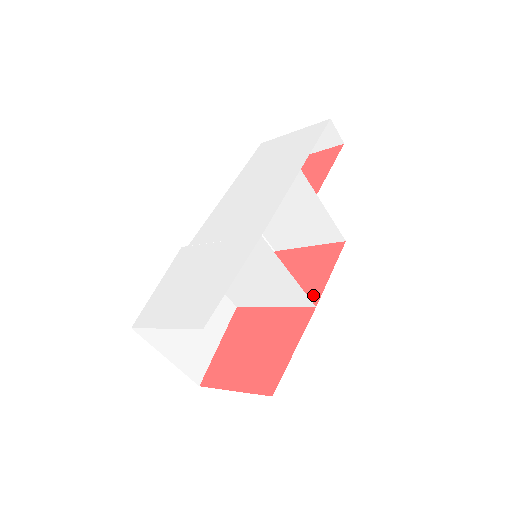
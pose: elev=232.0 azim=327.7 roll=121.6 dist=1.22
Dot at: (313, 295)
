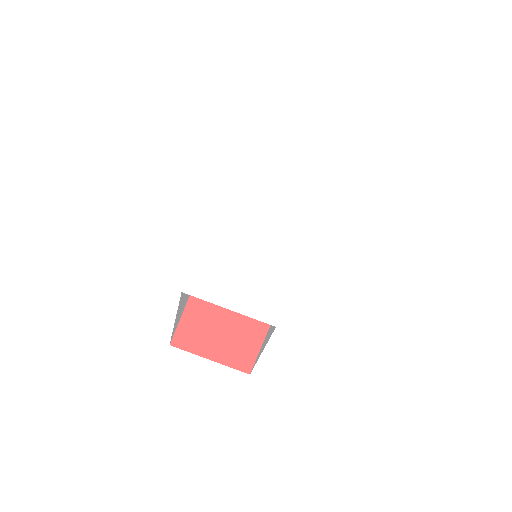
Dot at: occluded
